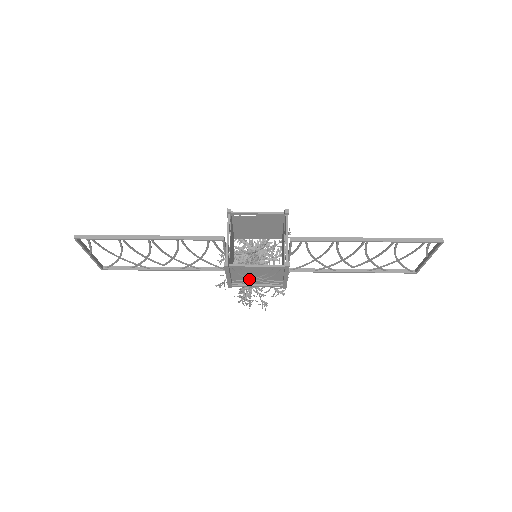
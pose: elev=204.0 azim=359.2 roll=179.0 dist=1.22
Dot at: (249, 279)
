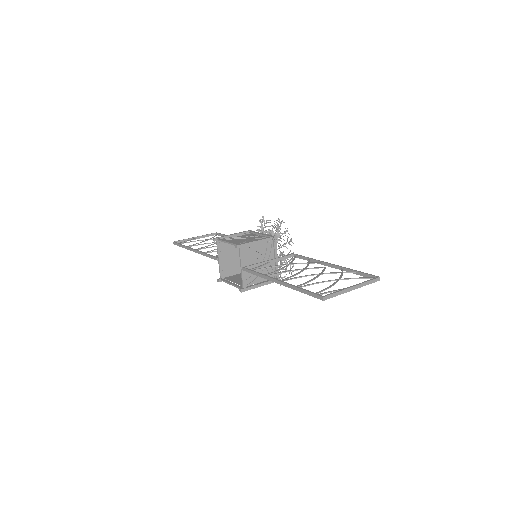
Dot at: occluded
